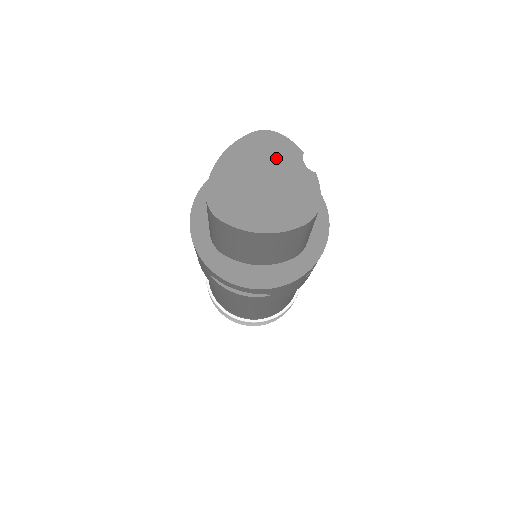
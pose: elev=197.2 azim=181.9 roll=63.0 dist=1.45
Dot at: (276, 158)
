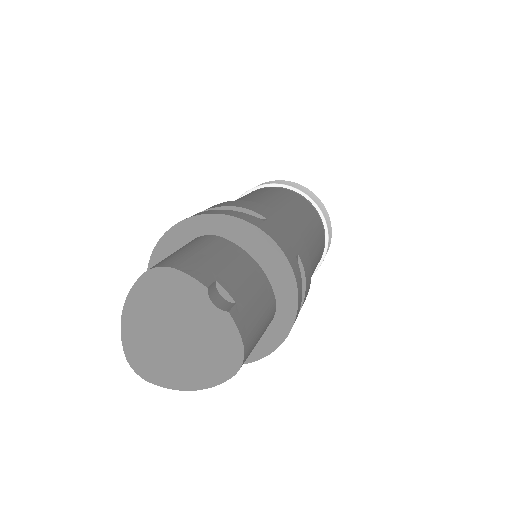
Dot at: (179, 302)
